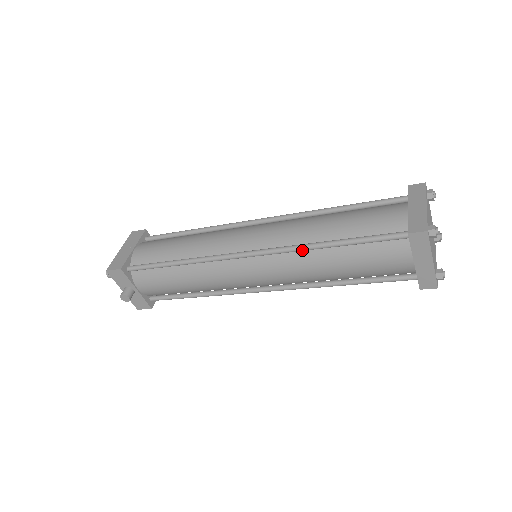
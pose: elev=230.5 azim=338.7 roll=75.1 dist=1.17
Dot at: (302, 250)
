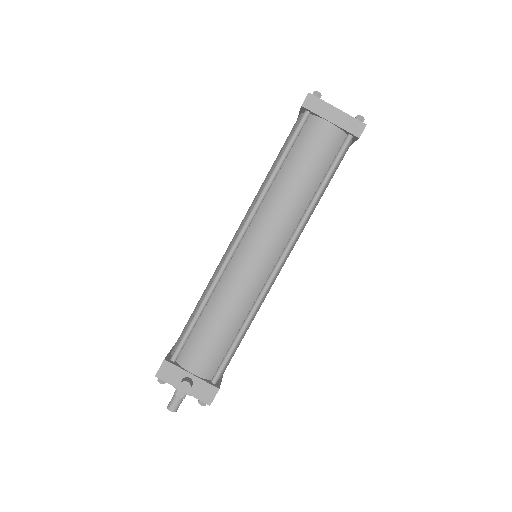
Dot at: (264, 193)
